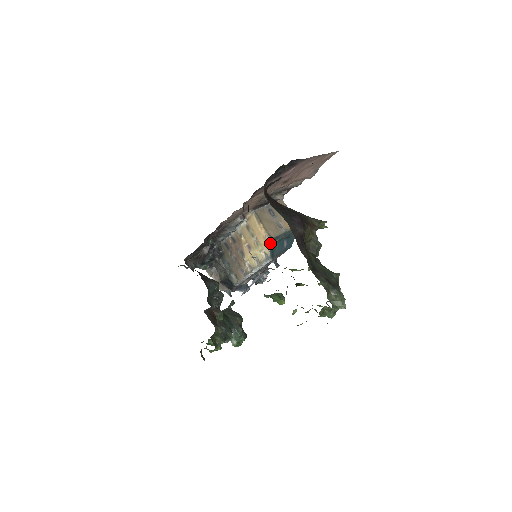
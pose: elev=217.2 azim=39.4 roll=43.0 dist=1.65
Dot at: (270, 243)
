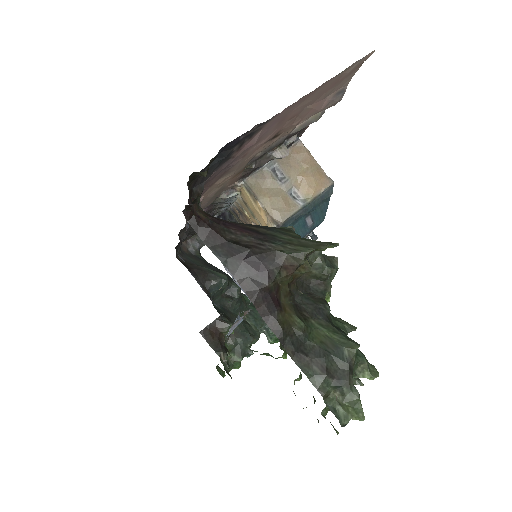
Dot at: occluded
